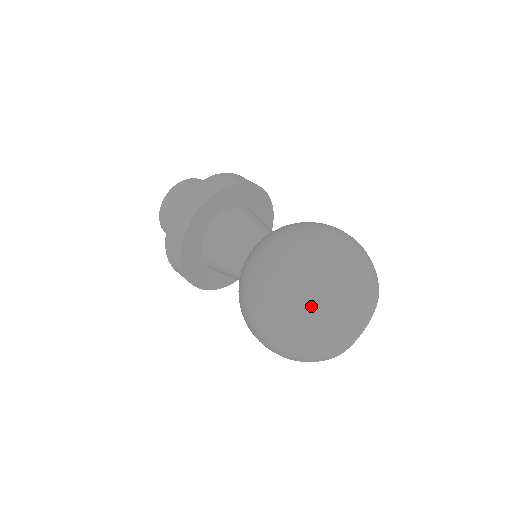
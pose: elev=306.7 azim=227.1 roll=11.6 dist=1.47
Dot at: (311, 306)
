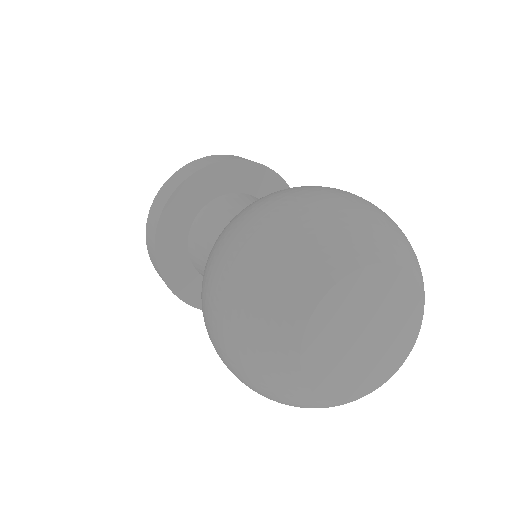
Dot at: (261, 337)
